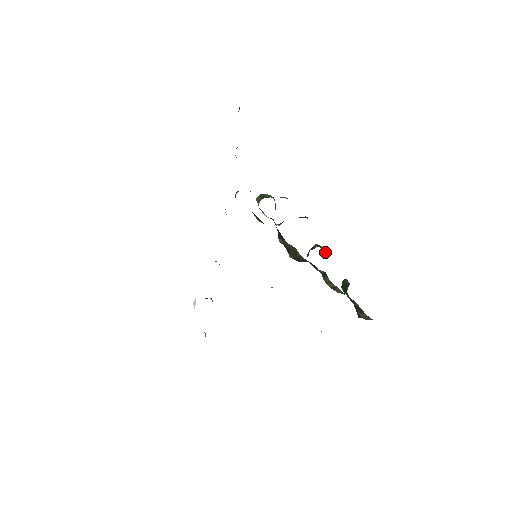
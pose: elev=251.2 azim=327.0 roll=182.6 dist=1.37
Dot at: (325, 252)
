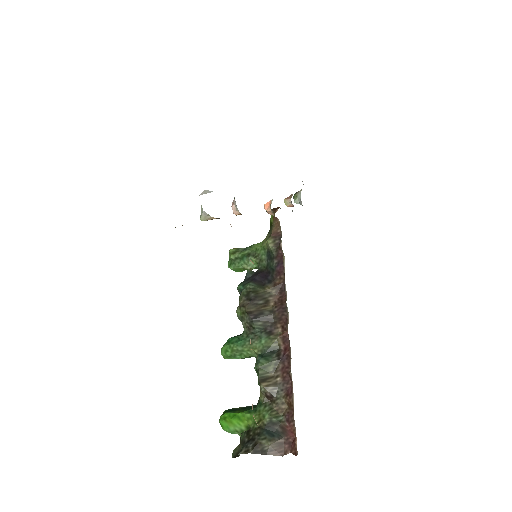
Dot at: occluded
